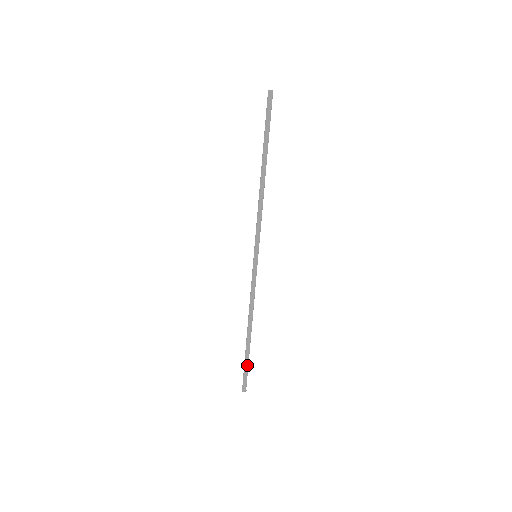
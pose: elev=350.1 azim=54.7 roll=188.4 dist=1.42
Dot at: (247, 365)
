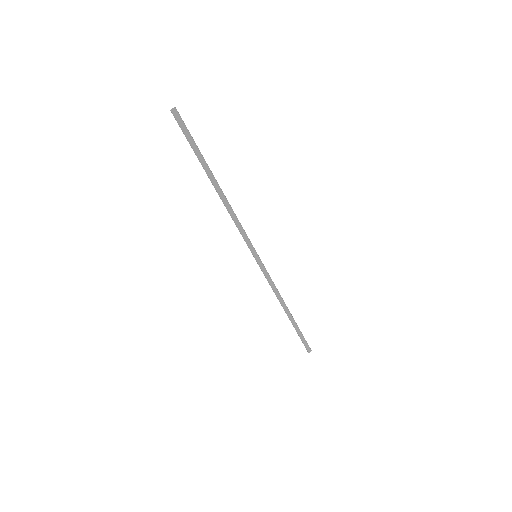
Dot at: (301, 333)
